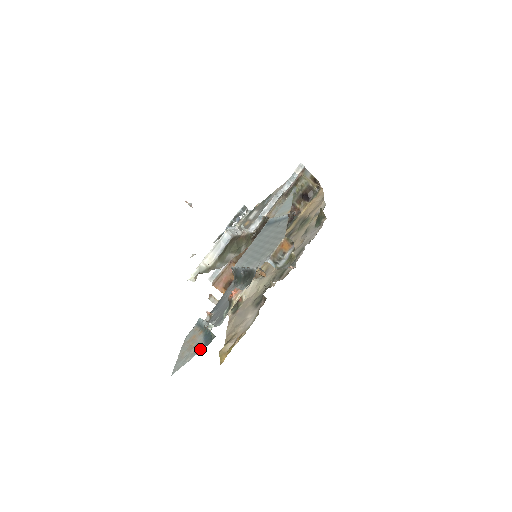
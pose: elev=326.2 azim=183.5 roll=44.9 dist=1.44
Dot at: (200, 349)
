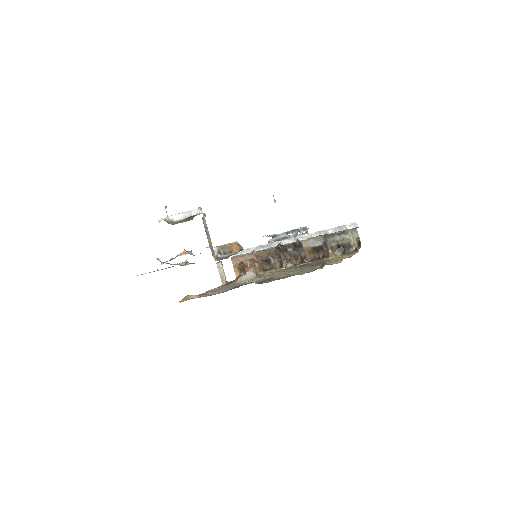
Dot at: occluded
